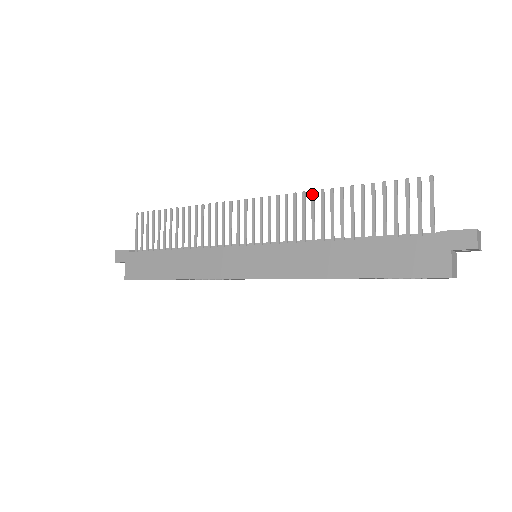
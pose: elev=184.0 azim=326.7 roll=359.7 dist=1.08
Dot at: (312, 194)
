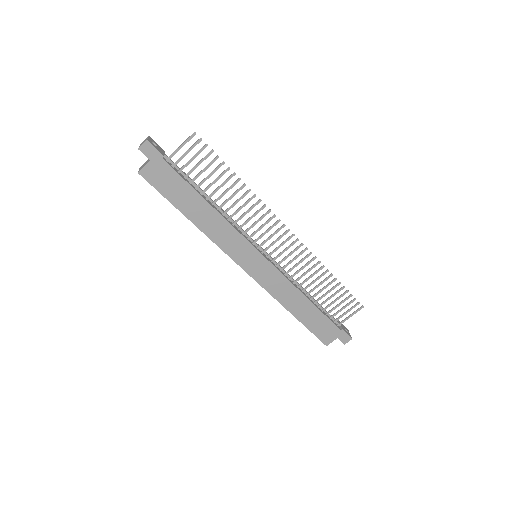
Dot at: (318, 263)
